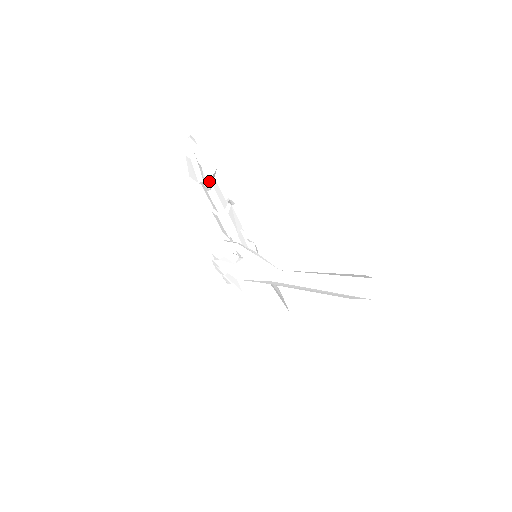
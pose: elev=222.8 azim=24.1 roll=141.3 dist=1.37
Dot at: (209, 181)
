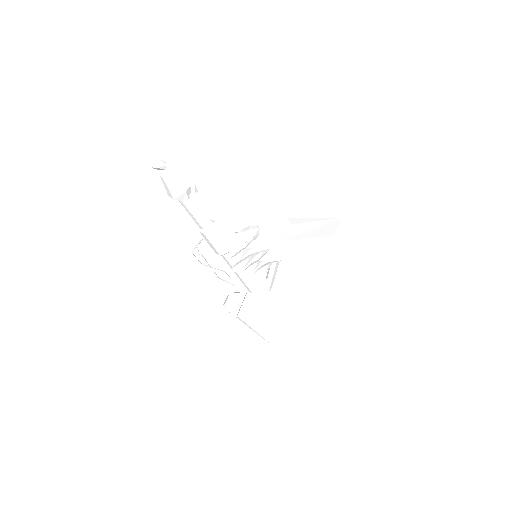
Dot at: (190, 190)
